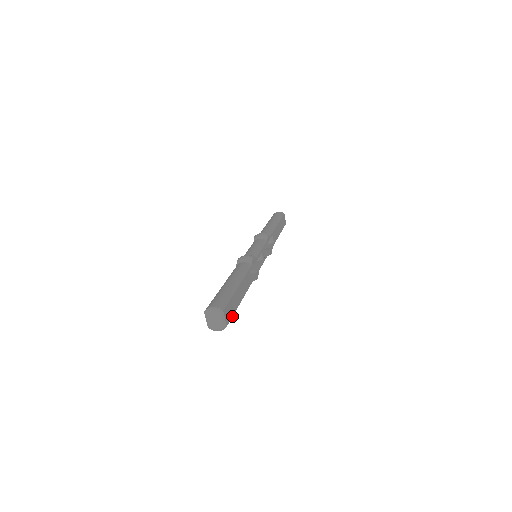
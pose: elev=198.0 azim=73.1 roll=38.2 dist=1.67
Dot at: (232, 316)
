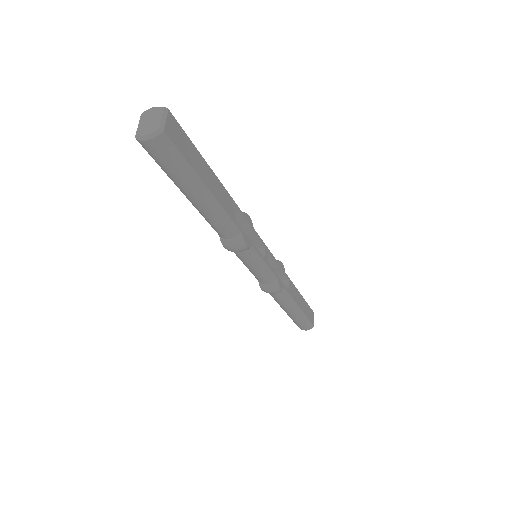
Dot at: (181, 152)
